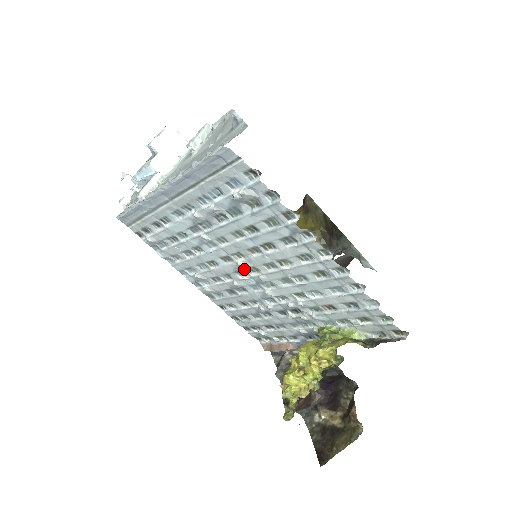
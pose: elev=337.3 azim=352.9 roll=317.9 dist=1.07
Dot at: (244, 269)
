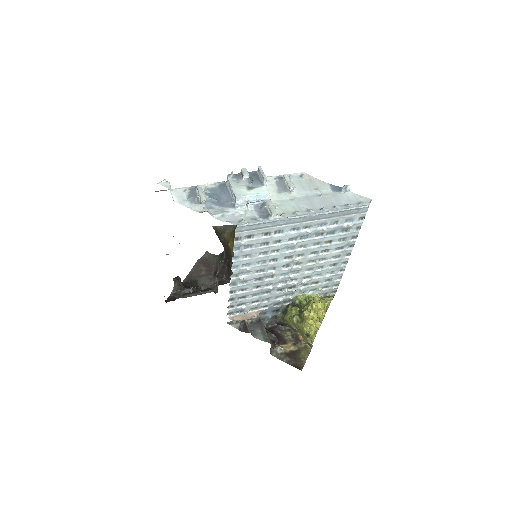
Dot at: (293, 263)
